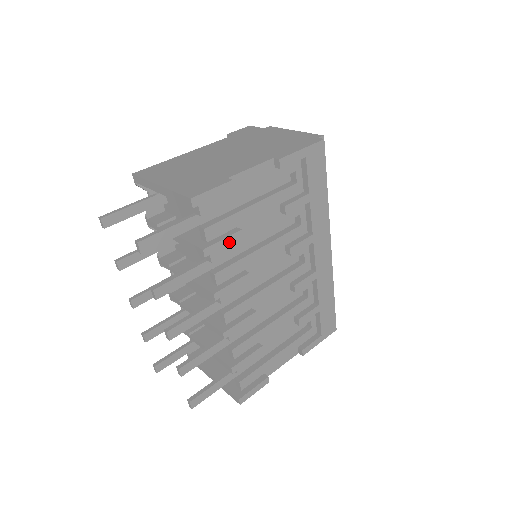
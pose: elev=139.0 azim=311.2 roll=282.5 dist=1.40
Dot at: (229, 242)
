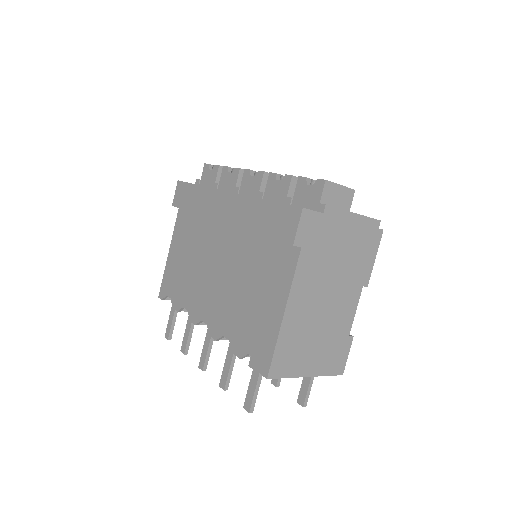
Dot at: occluded
